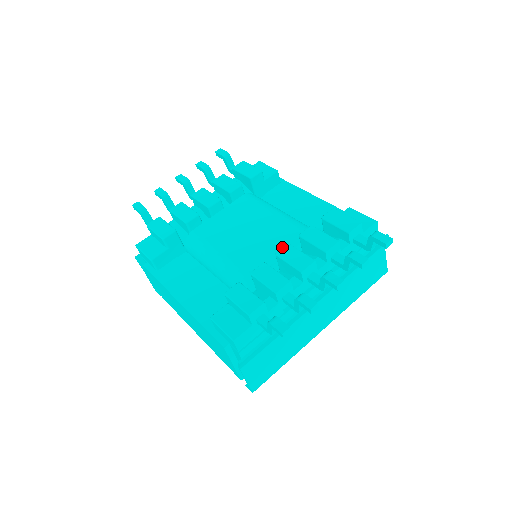
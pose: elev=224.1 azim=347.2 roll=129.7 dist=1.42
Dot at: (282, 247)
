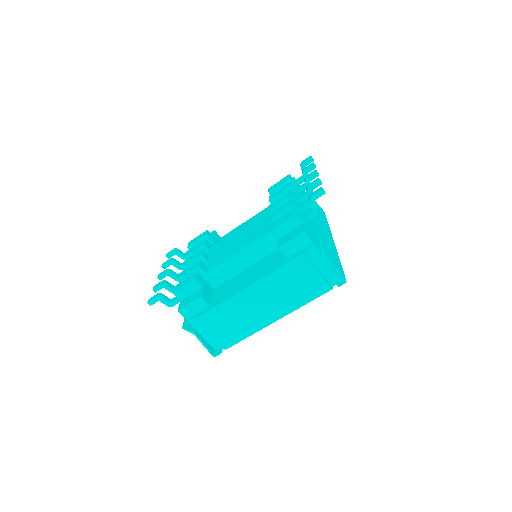
Dot at: (267, 217)
